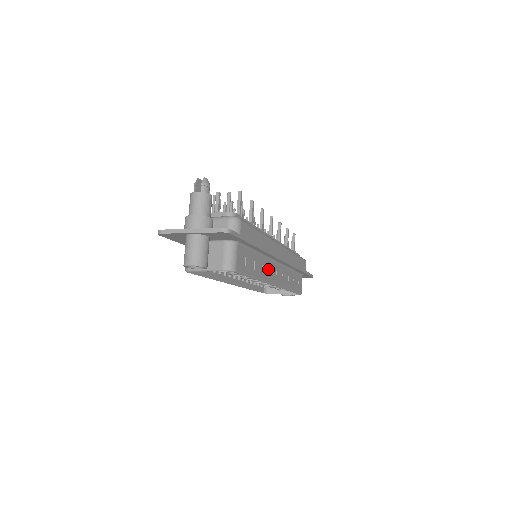
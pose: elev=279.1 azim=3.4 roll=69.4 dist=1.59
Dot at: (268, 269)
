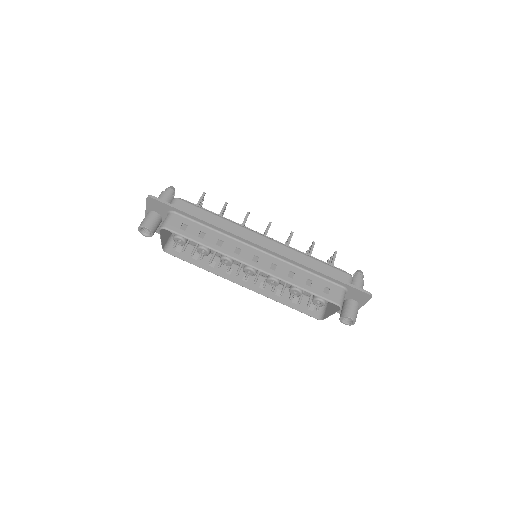
Dot at: (238, 250)
